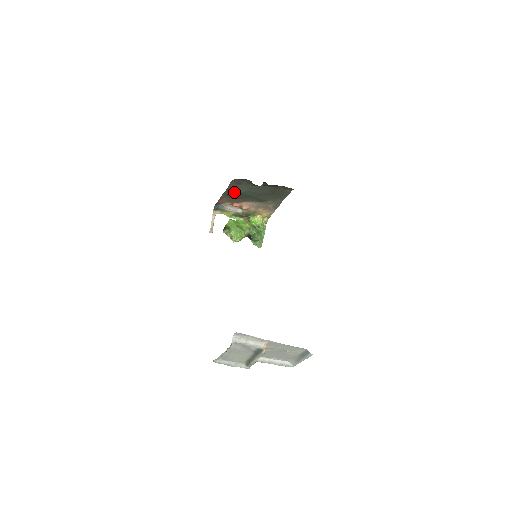
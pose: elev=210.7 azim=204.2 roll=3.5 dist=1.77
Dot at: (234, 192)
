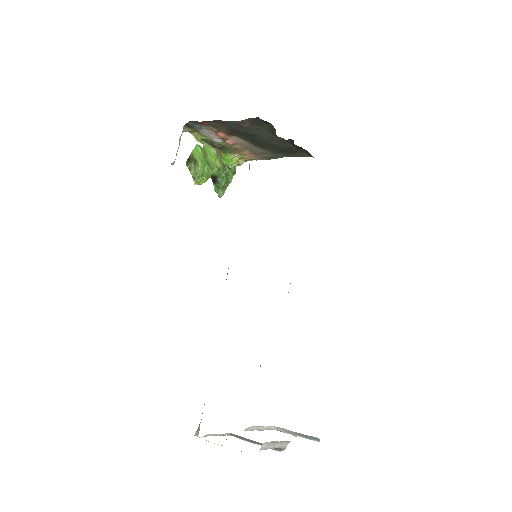
Dot at: (241, 129)
